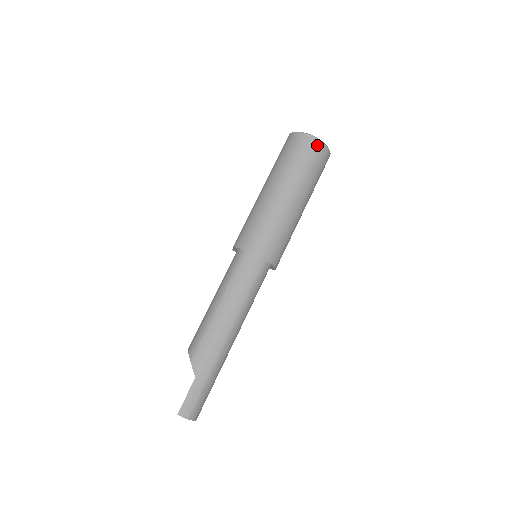
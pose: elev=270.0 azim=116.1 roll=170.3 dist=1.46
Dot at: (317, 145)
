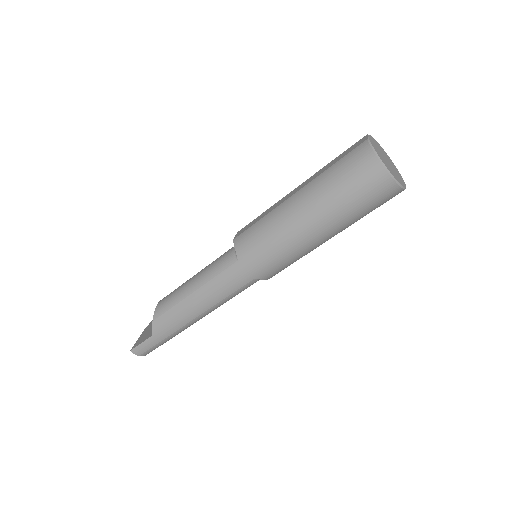
Dot at: (386, 185)
